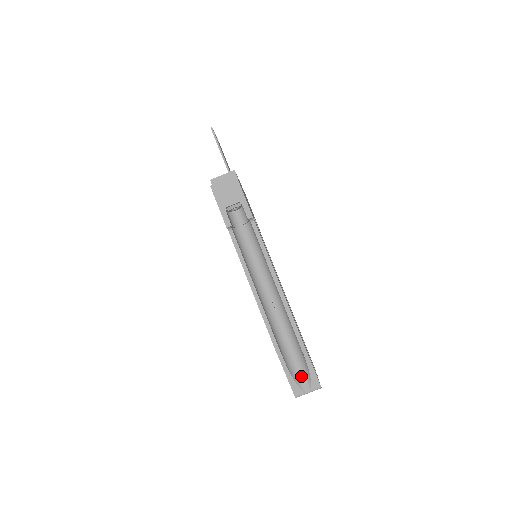
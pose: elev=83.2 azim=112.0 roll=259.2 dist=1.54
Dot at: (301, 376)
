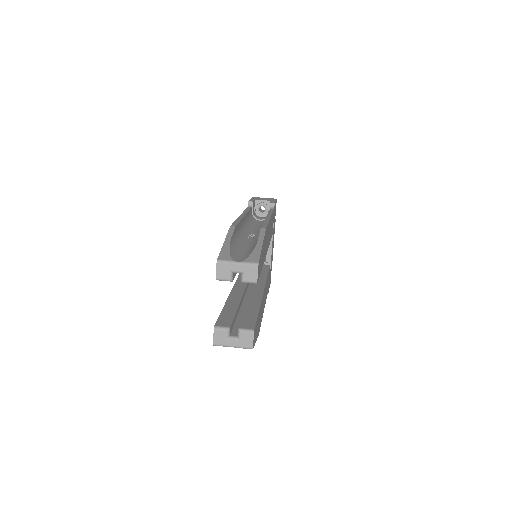
Dot at: (240, 256)
